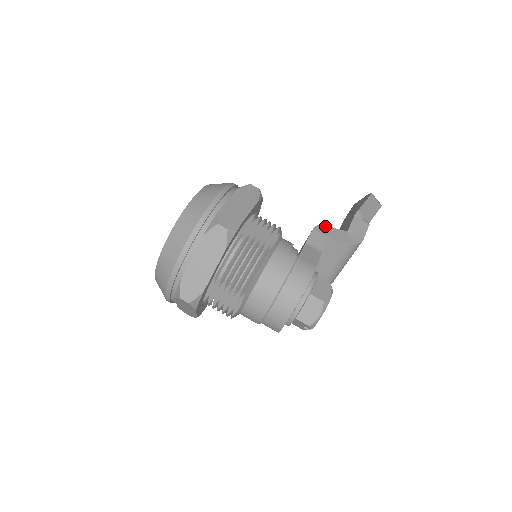
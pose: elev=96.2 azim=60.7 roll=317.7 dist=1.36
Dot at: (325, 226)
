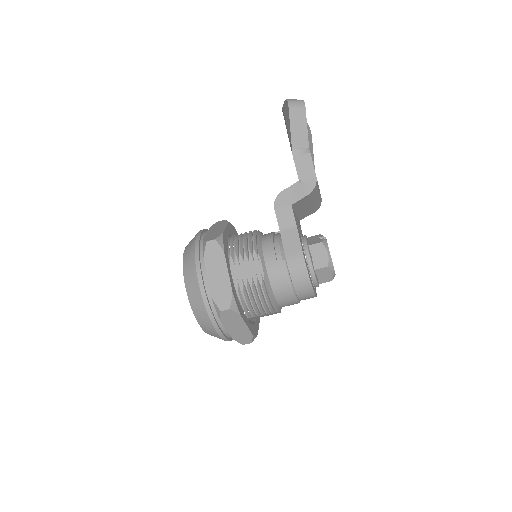
Dot at: (280, 195)
